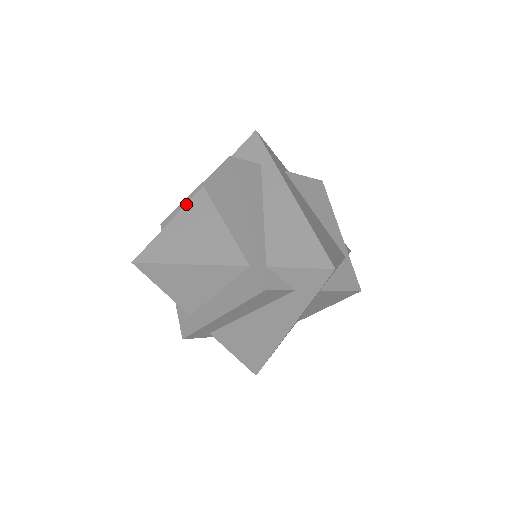
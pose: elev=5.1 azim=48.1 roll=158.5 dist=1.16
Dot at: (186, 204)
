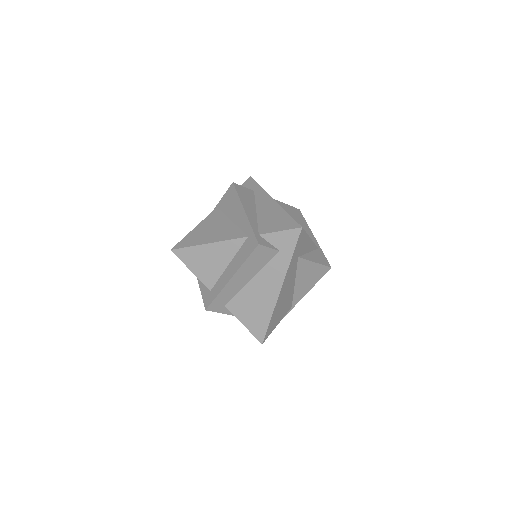
Dot at: (206, 217)
